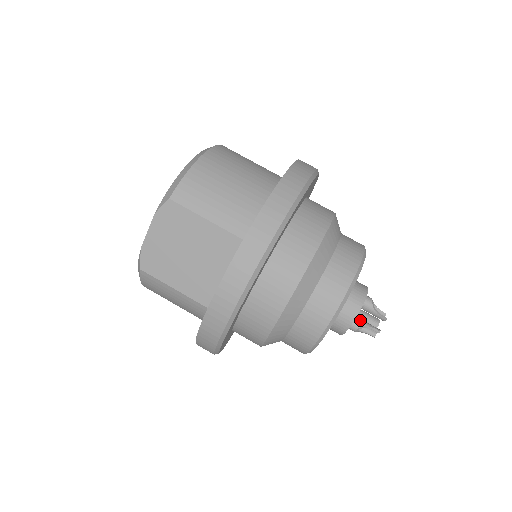
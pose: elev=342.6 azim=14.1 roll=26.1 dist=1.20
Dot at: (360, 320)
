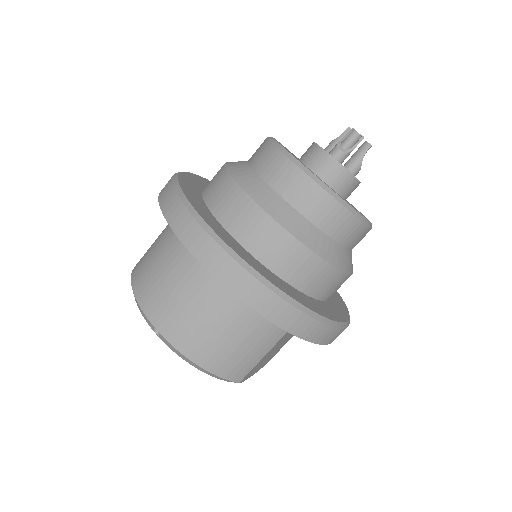
Dot at: (354, 166)
